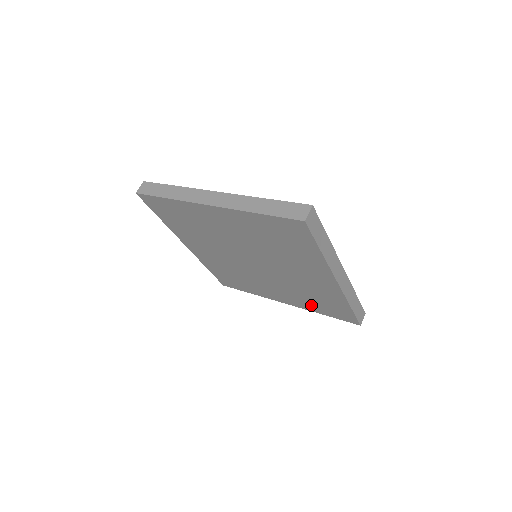
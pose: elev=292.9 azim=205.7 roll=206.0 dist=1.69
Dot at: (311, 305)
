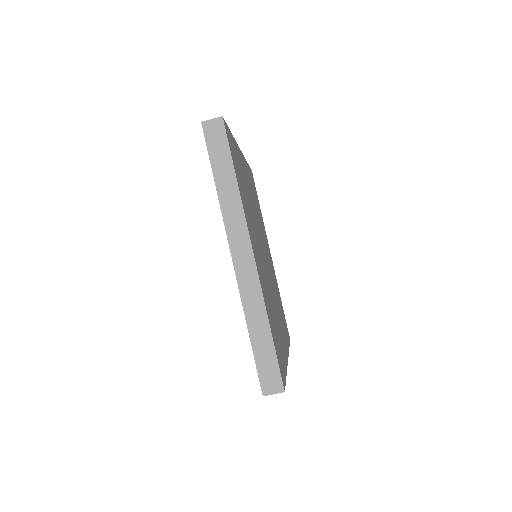
Dot at: occluded
